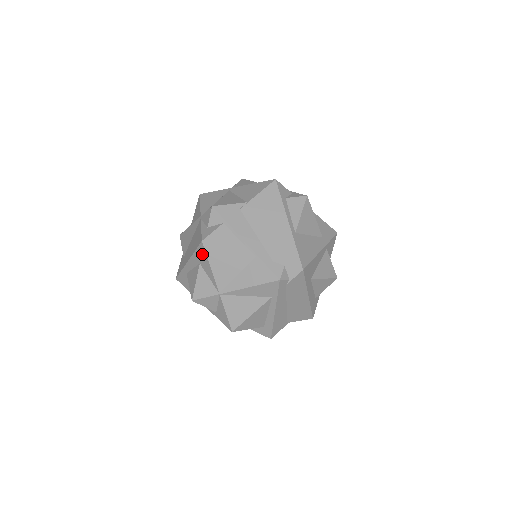
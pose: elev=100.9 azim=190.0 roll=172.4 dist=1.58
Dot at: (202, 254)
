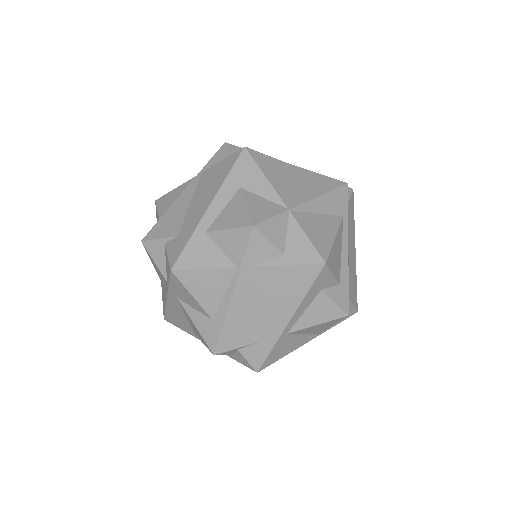
Dot at: (246, 167)
